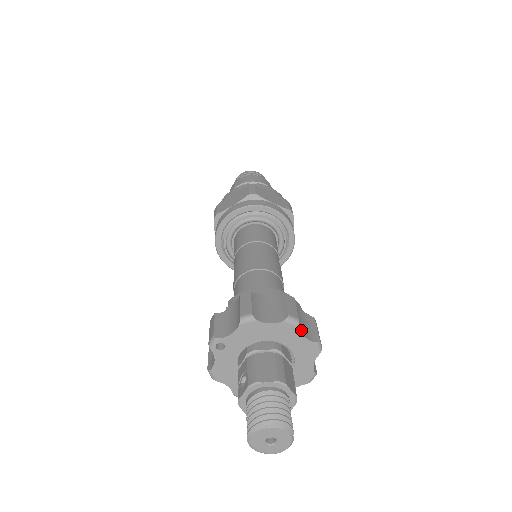
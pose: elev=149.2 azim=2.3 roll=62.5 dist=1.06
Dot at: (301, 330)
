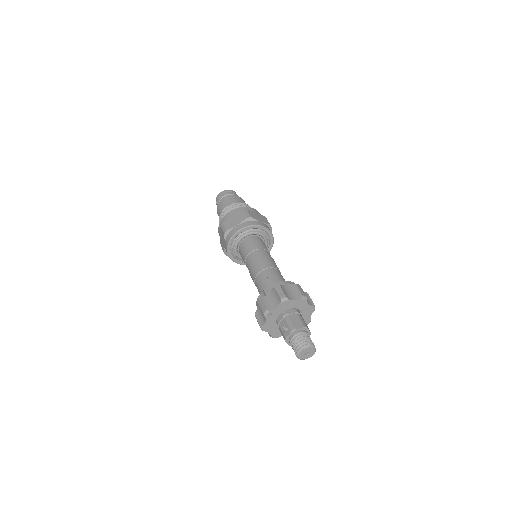
Dot at: (307, 301)
